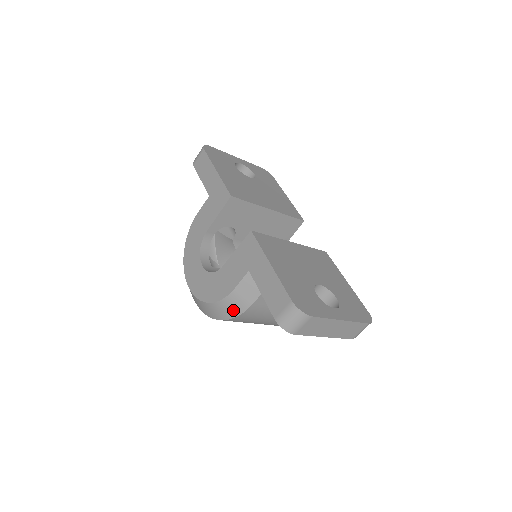
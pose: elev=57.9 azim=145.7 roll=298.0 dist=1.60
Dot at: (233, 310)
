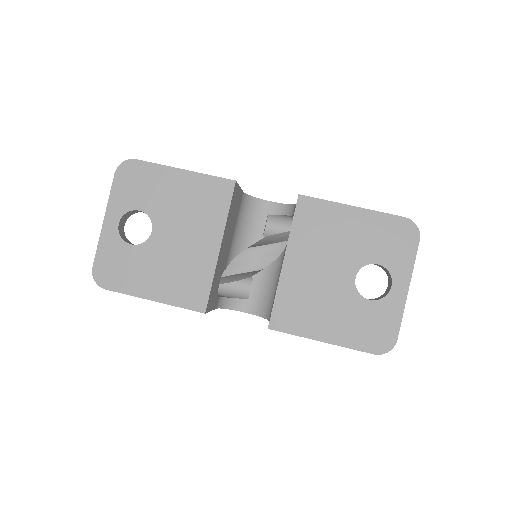
Dot at: occluded
